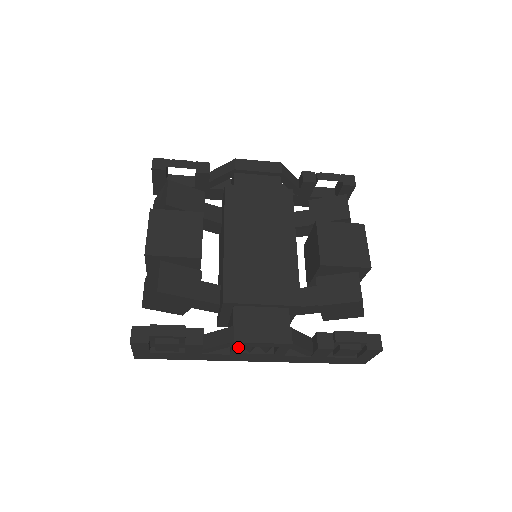
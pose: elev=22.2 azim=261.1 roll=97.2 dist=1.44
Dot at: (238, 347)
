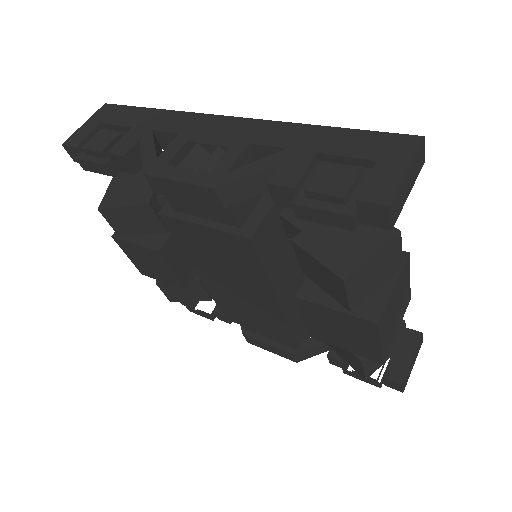
Dot at: occluded
